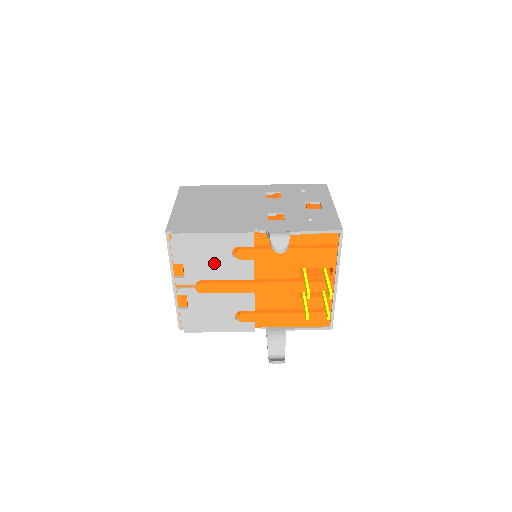
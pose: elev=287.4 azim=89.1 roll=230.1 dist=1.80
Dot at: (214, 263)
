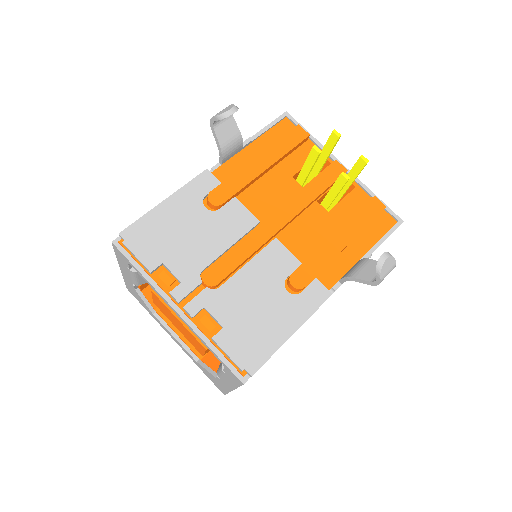
Dot at: (198, 235)
